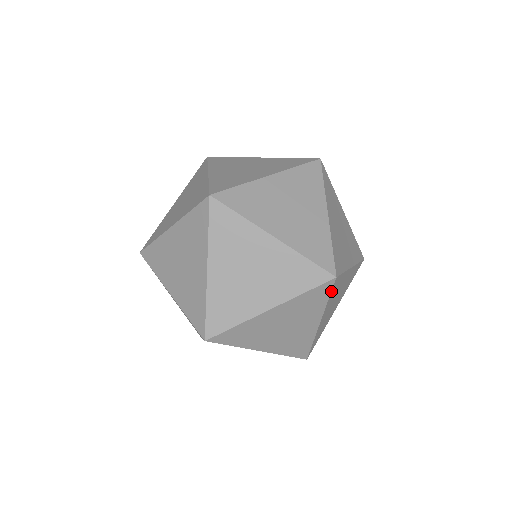
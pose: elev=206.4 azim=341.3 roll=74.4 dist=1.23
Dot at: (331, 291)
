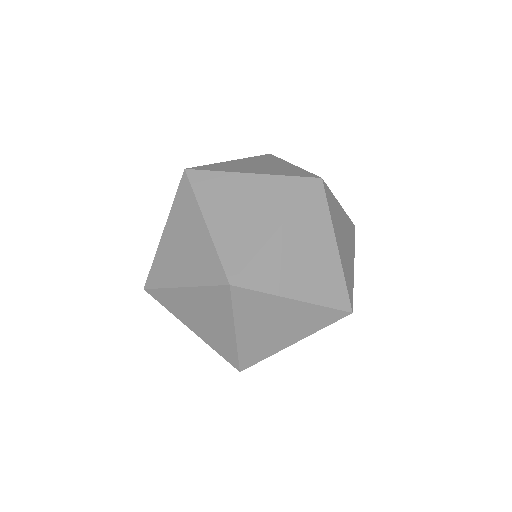
Dot at: (335, 321)
